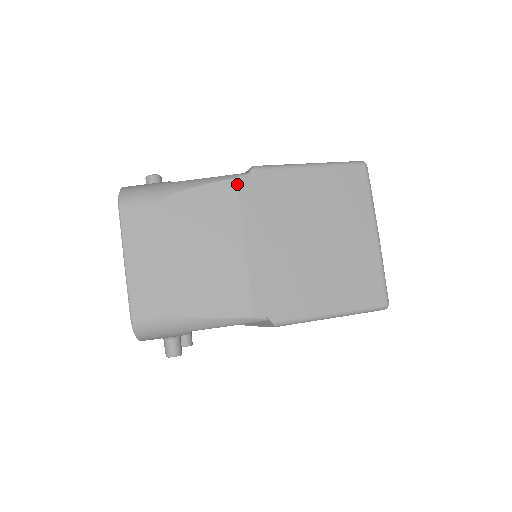
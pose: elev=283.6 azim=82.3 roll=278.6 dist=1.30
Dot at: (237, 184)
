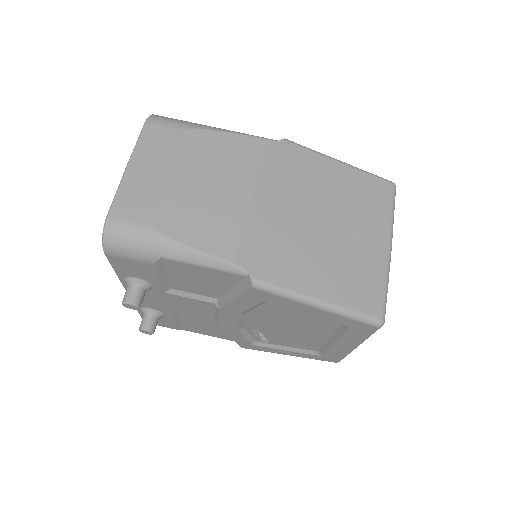
Dot at: (264, 144)
